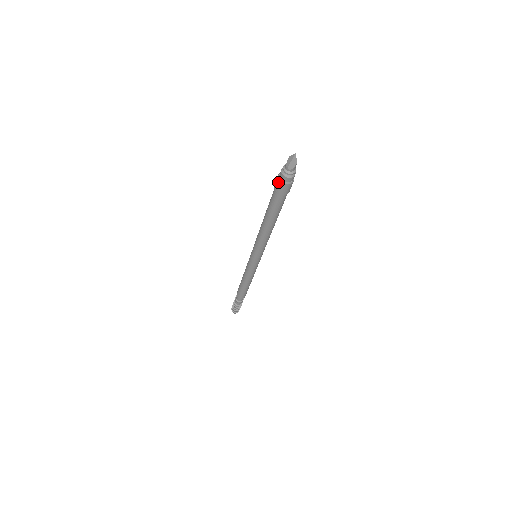
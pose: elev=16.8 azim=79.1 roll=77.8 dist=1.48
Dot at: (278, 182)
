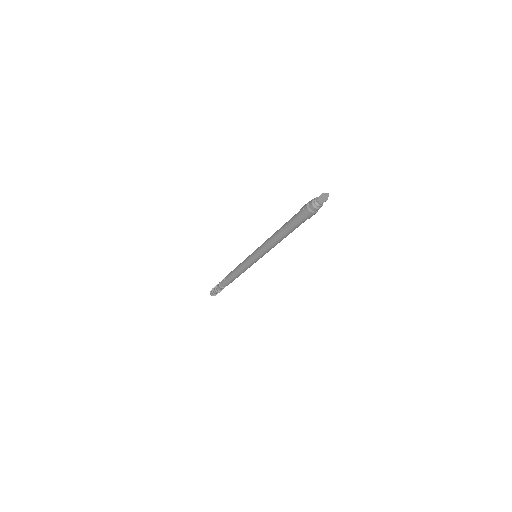
Dot at: (306, 210)
